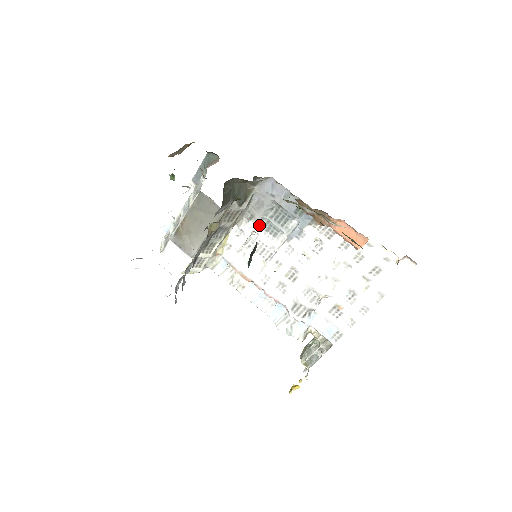
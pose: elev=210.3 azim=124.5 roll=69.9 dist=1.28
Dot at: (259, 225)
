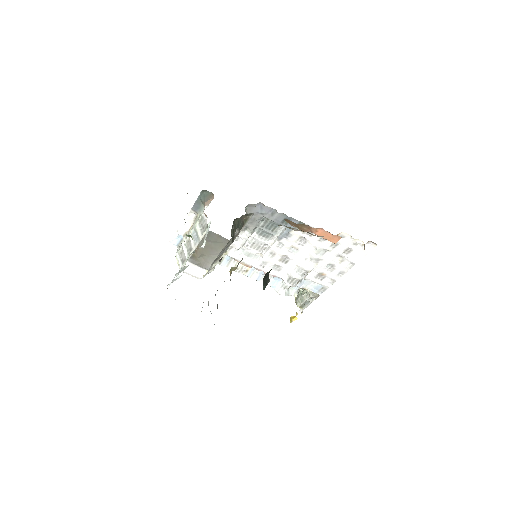
Dot at: (253, 232)
